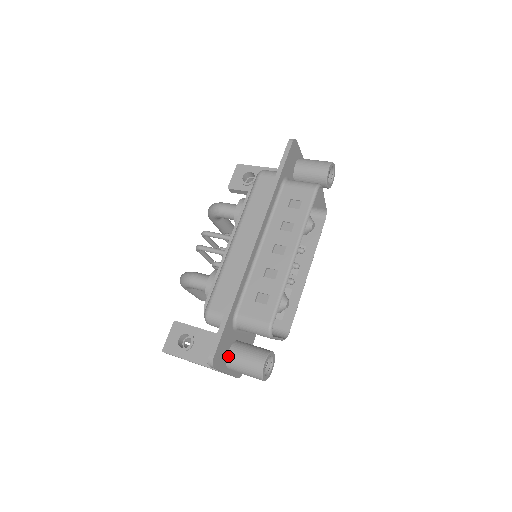
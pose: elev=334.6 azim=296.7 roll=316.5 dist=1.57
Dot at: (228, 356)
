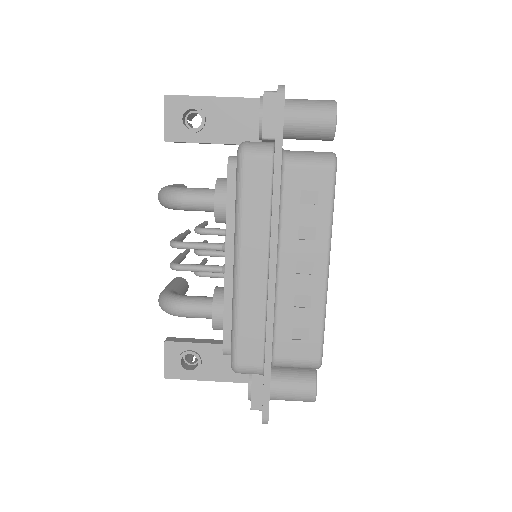
Dot at: (271, 394)
